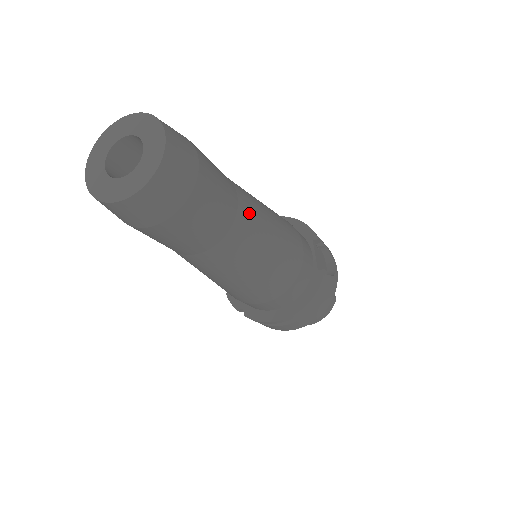
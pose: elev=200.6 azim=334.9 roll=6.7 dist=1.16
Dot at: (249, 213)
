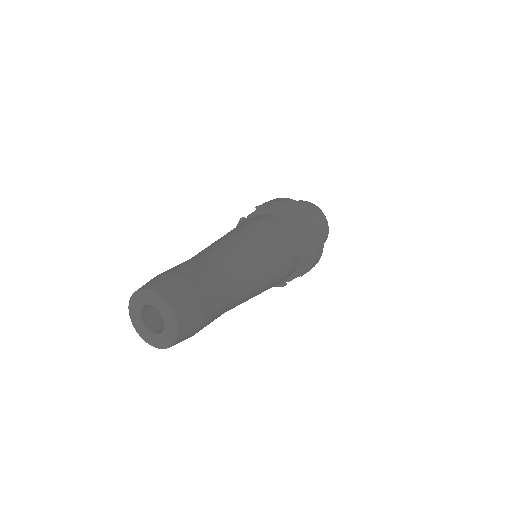
Dot at: occluded
